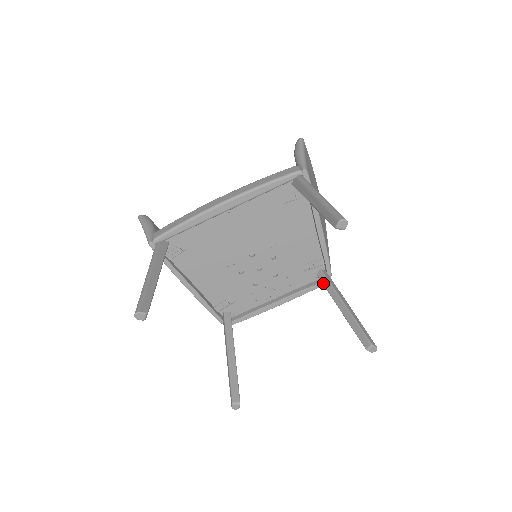
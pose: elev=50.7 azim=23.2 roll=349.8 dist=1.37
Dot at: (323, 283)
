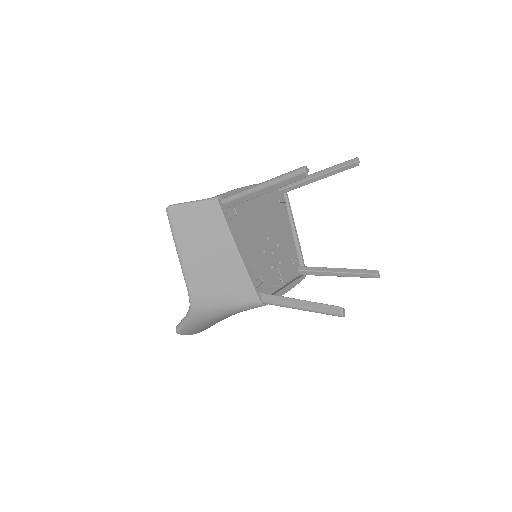
Dot at: (309, 270)
